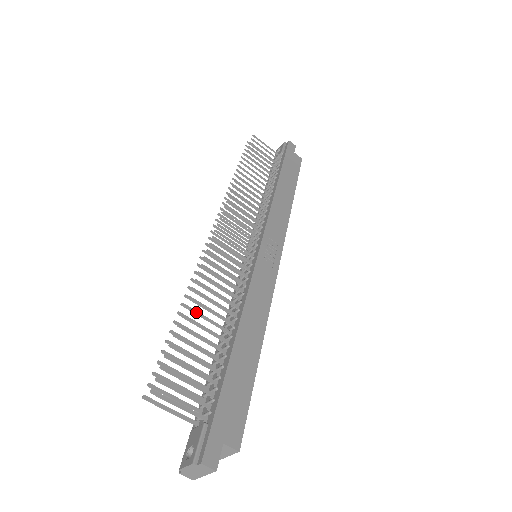
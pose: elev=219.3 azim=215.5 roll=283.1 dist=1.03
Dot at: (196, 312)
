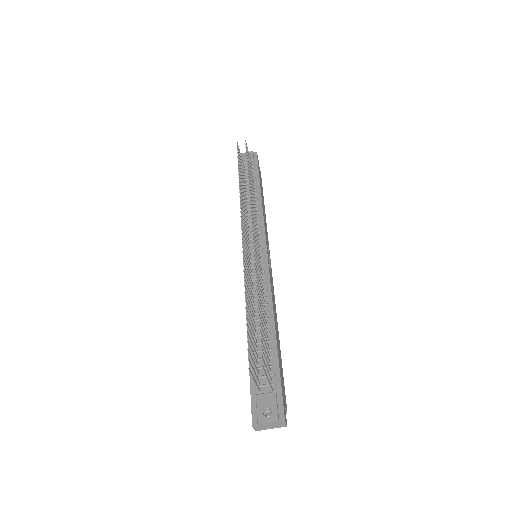
Dot at: occluded
